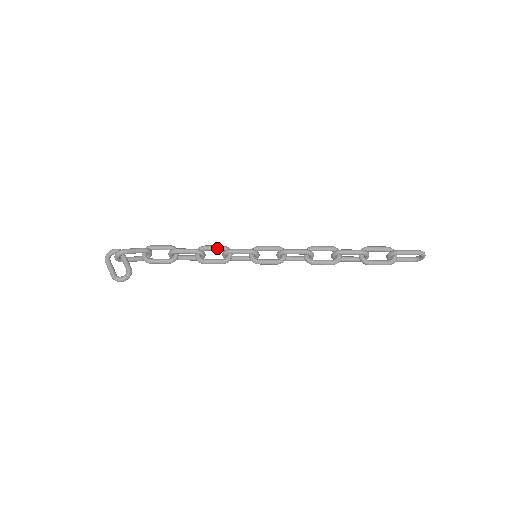
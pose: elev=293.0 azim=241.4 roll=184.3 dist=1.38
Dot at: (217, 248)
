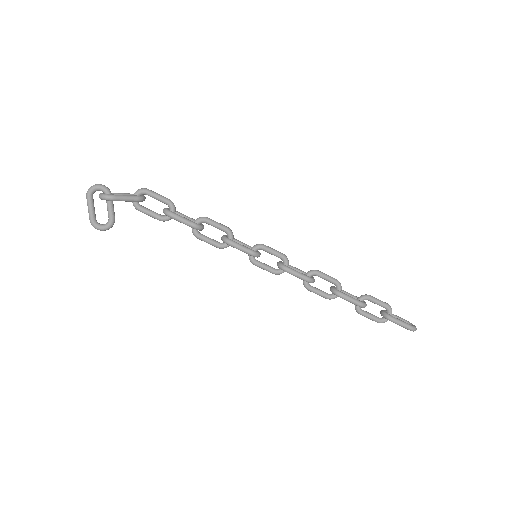
Dot at: (219, 228)
